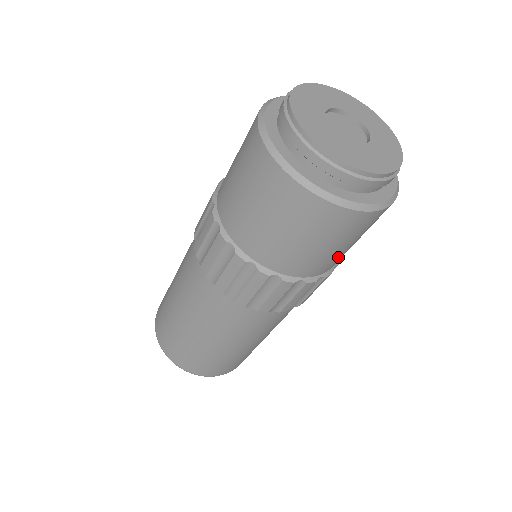
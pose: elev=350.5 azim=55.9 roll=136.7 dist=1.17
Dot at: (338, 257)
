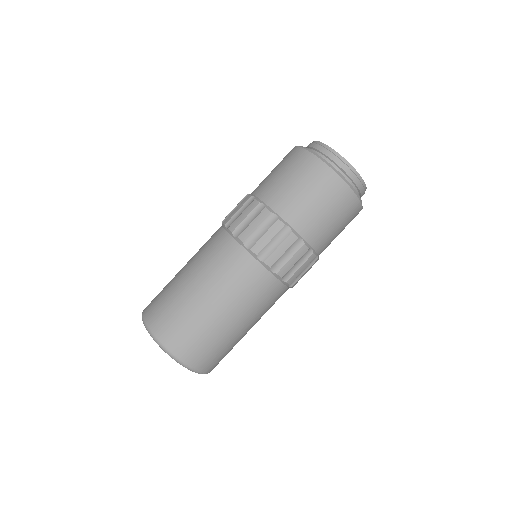
Dot at: (326, 235)
